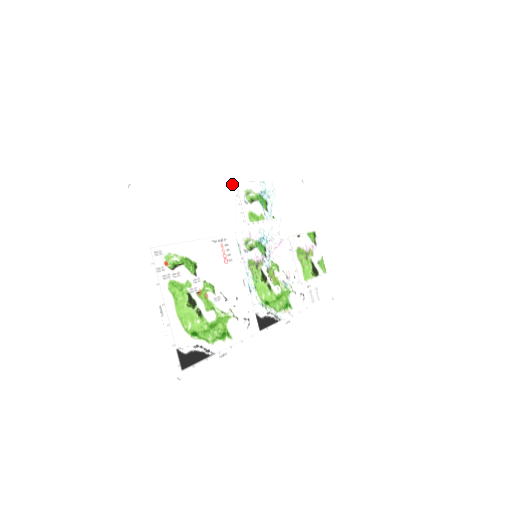
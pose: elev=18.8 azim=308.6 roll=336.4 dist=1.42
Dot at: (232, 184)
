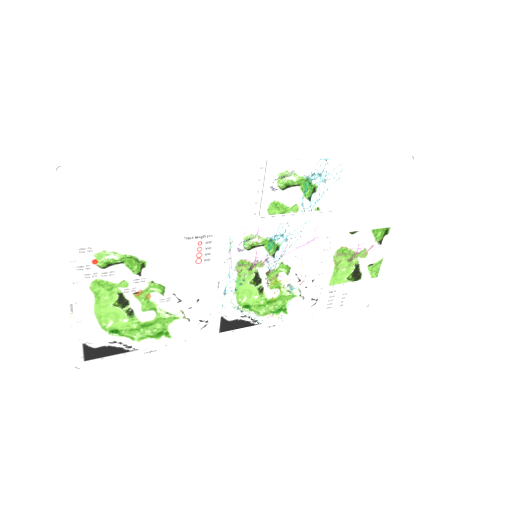
Dot at: (258, 163)
